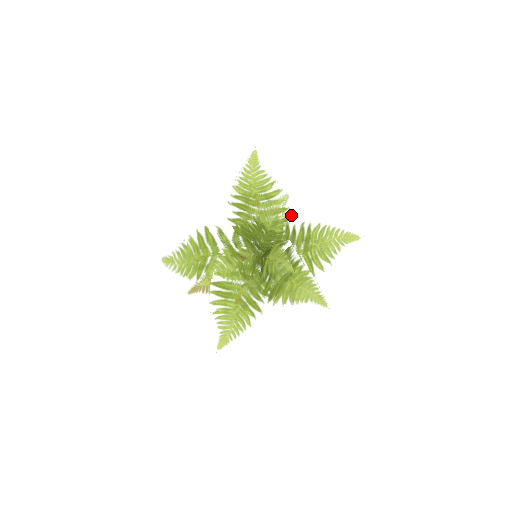
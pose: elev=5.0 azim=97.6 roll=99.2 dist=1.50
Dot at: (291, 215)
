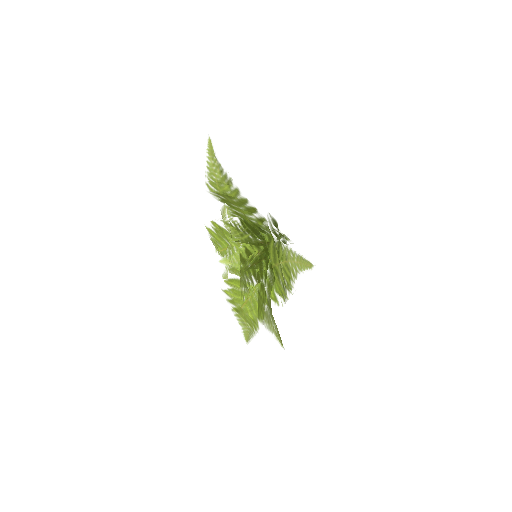
Dot at: (263, 216)
